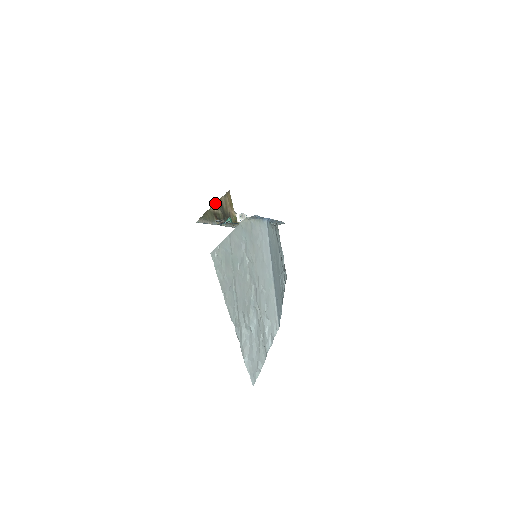
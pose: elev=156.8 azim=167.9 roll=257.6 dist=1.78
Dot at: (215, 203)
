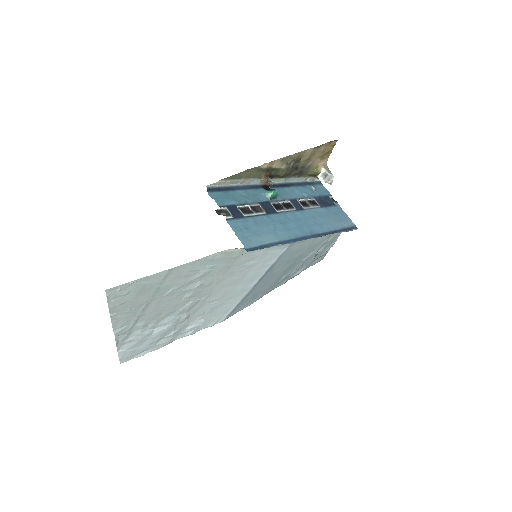
Dot at: occluded
